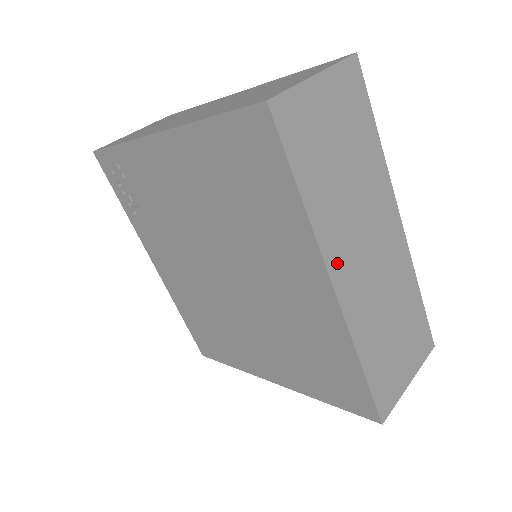
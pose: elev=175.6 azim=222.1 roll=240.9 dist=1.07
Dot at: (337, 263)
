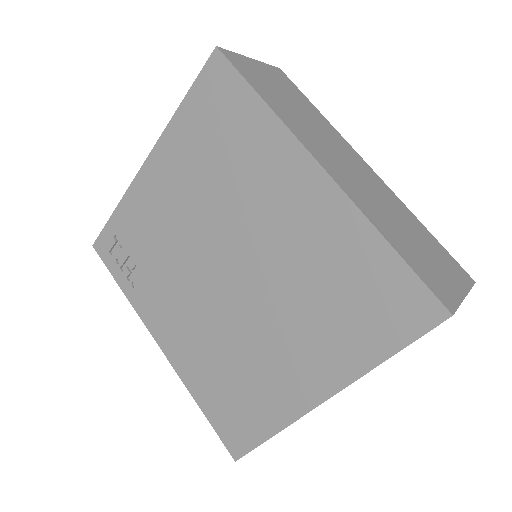
Dot at: (316, 153)
